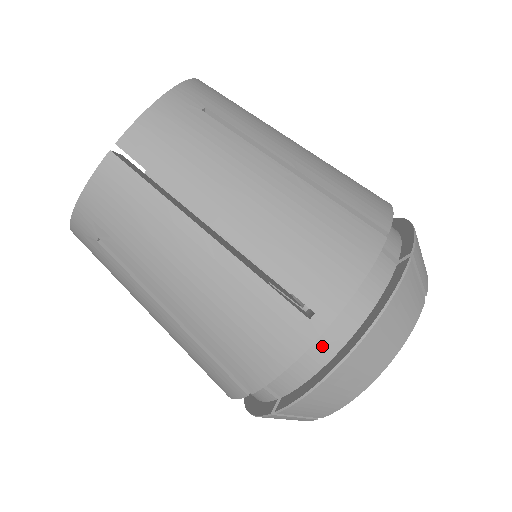
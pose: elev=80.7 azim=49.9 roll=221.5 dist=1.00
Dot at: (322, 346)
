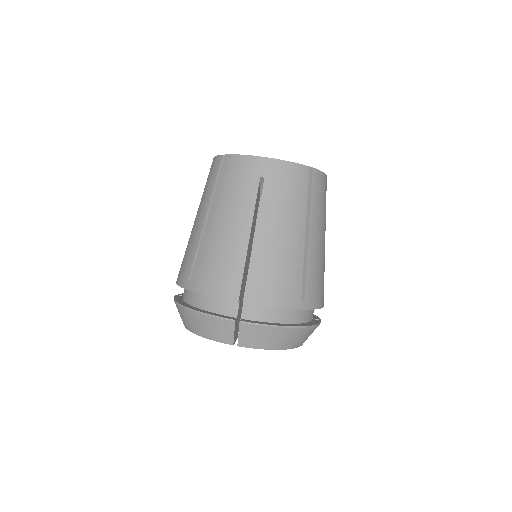
Dot at: (287, 315)
